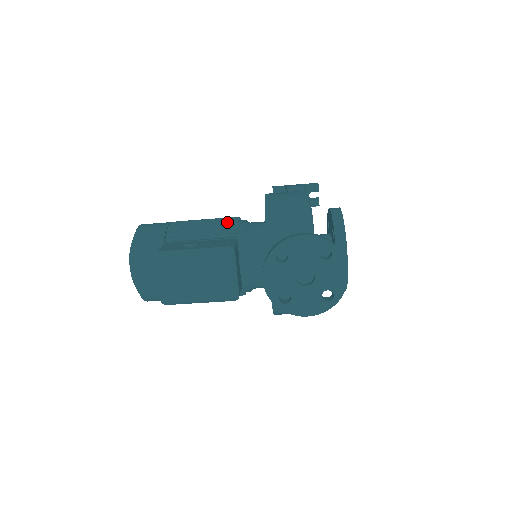
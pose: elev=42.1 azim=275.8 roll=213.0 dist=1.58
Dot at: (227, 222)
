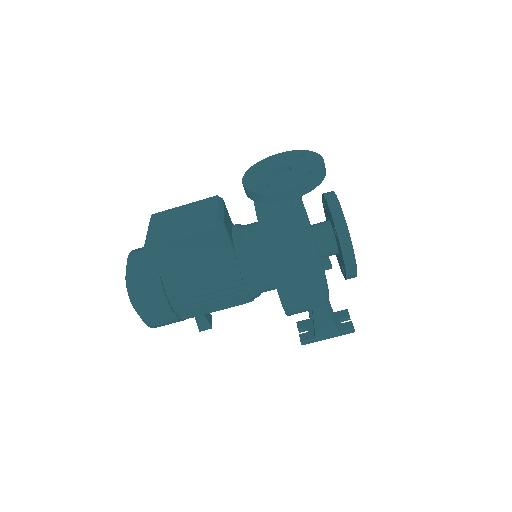
Dot at: occluded
